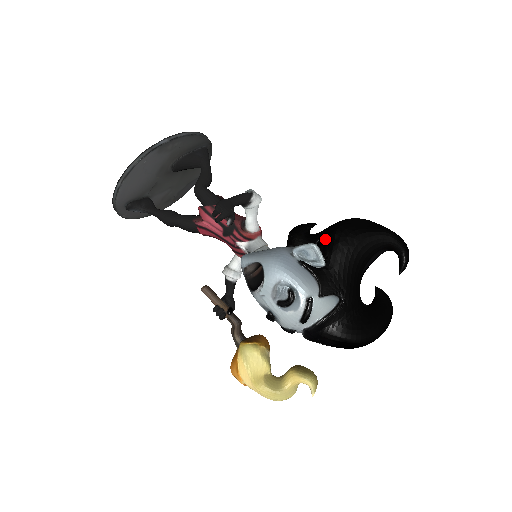
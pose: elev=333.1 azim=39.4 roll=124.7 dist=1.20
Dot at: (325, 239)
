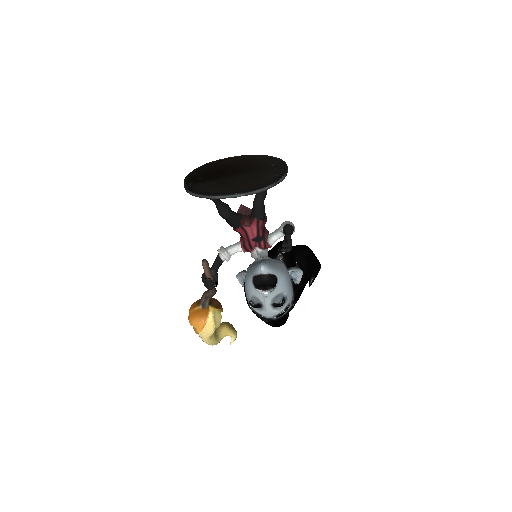
Dot at: (300, 263)
